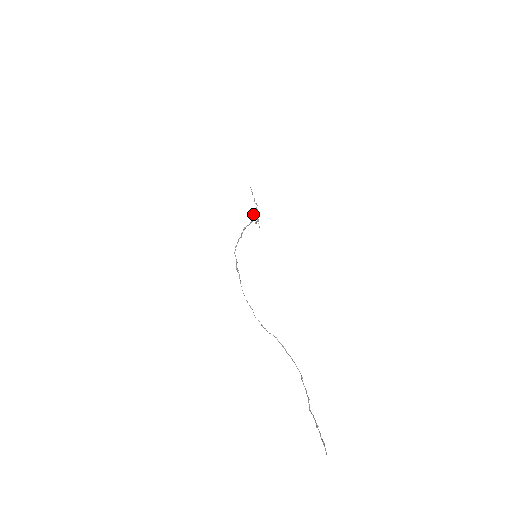
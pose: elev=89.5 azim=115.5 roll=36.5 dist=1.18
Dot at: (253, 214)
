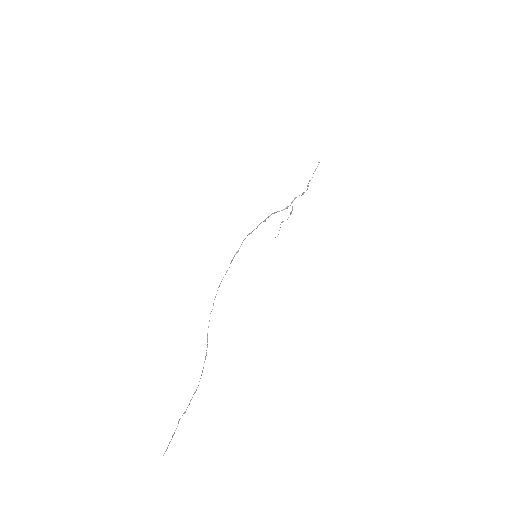
Dot at: occluded
